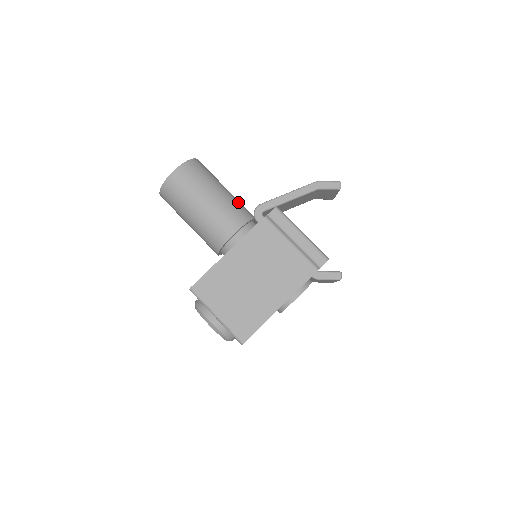
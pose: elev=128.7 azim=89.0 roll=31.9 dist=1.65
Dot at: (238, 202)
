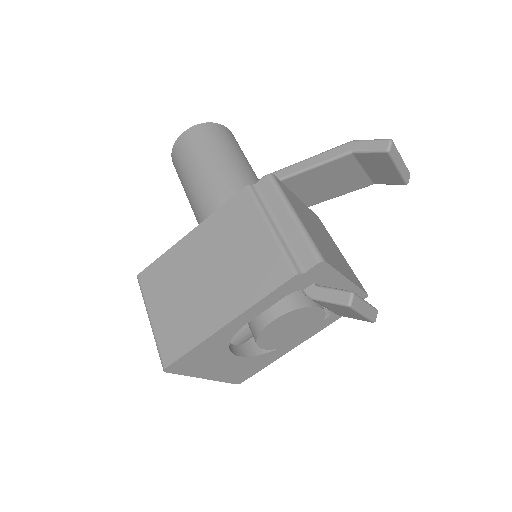
Dot at: (247, 176)
